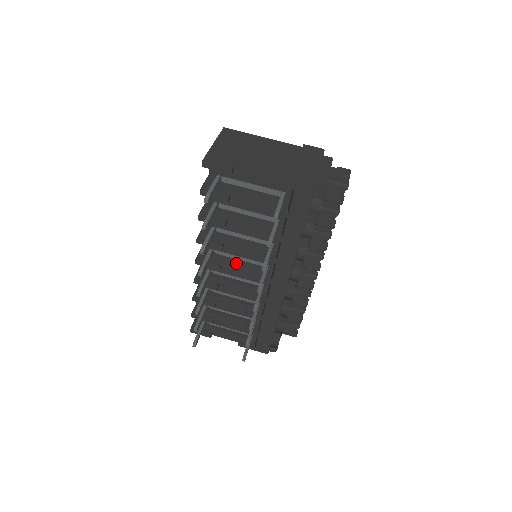
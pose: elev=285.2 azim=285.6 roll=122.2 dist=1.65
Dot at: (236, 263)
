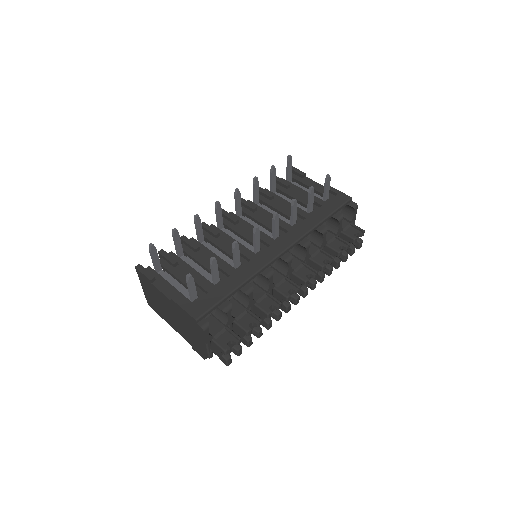
Dot at: (252, 226)
